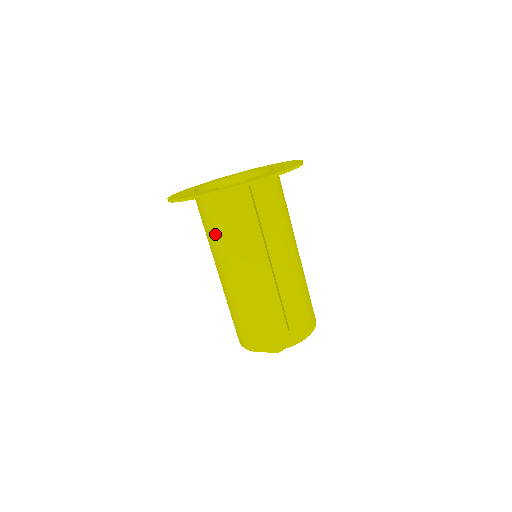
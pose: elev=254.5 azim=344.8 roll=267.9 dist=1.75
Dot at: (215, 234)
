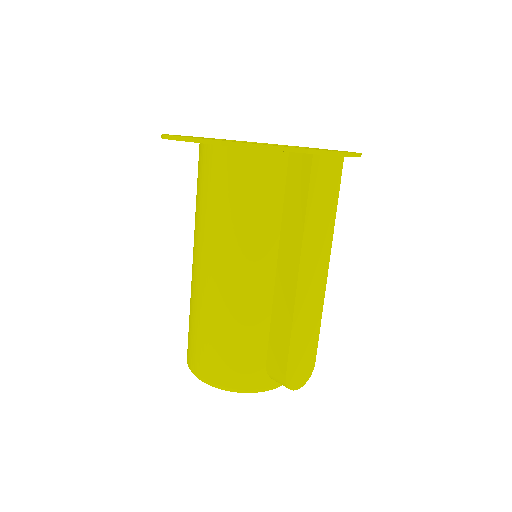
Dot at: (259, 213)
